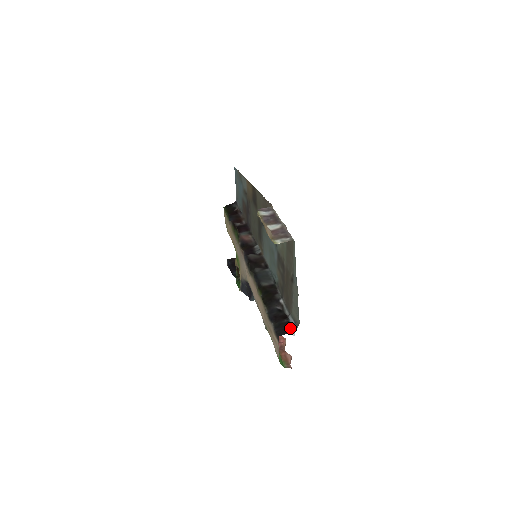
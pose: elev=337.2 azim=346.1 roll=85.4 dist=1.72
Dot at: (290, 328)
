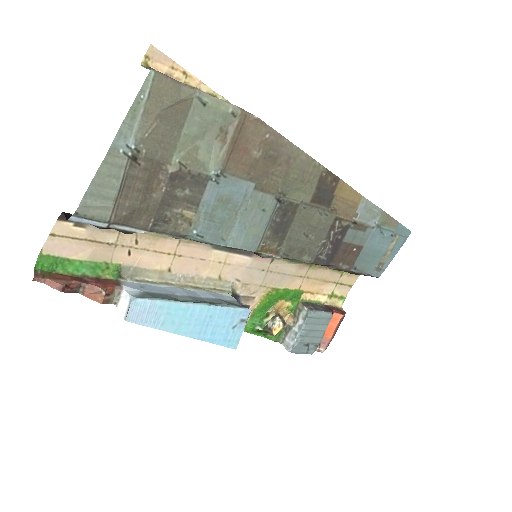
Dot at: (79, 221)
